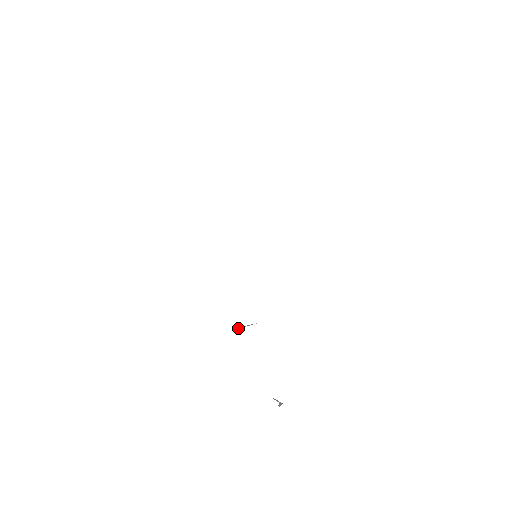
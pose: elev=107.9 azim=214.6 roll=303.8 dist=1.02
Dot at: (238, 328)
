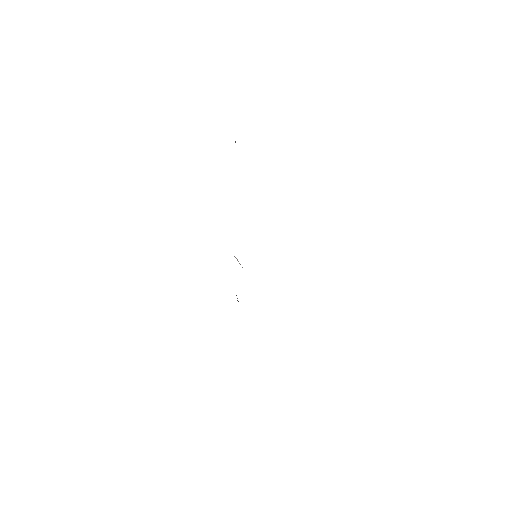
Dot at: (235, 257)
